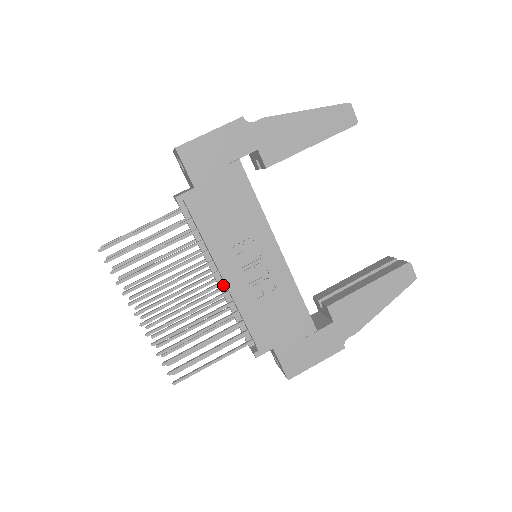
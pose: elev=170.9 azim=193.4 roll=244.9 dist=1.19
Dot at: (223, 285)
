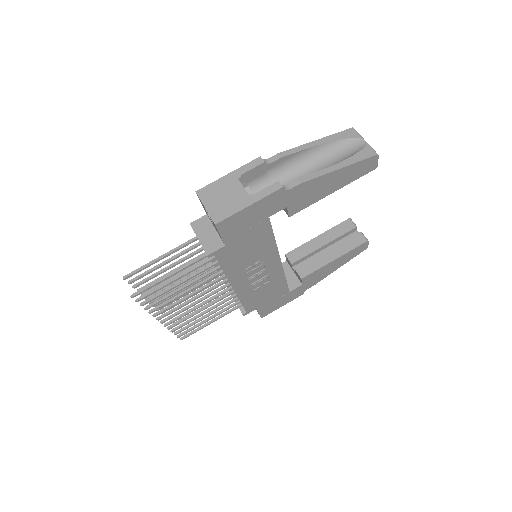
Dot at: occluded
